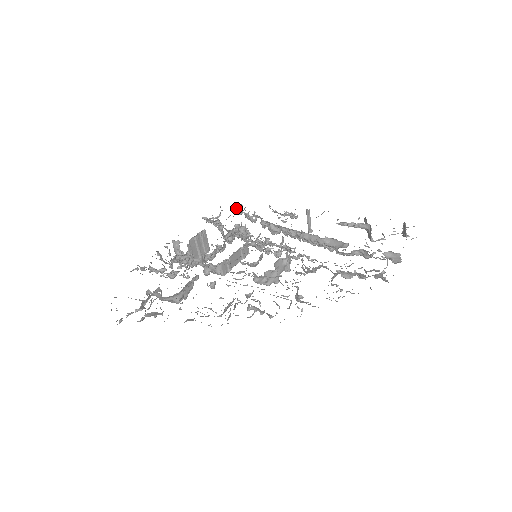
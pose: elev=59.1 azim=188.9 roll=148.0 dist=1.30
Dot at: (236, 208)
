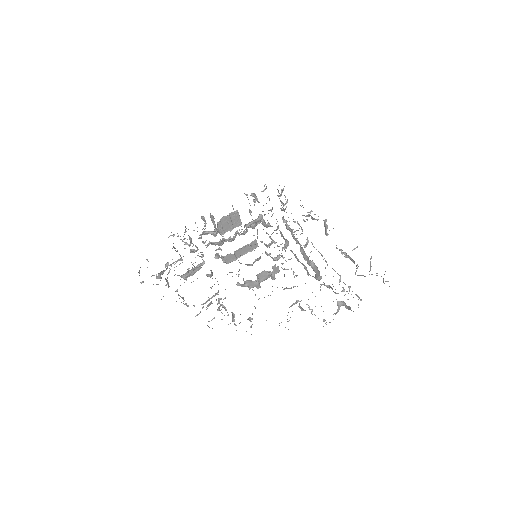
Dot at: (277, 189)
